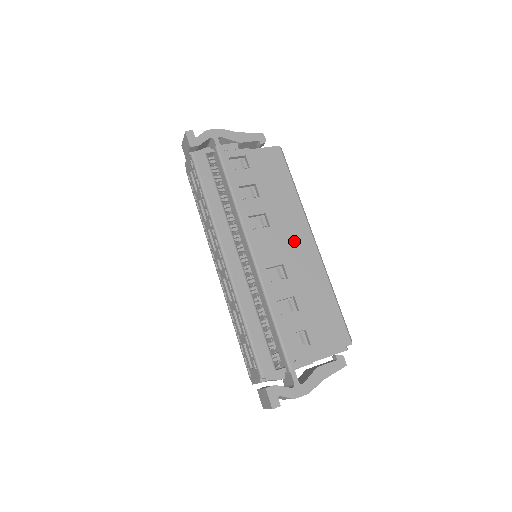
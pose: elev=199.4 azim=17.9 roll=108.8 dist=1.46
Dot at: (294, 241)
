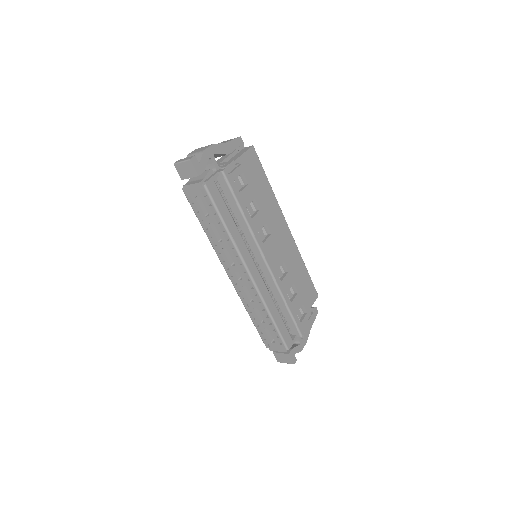
Dot at: (279, 235)
